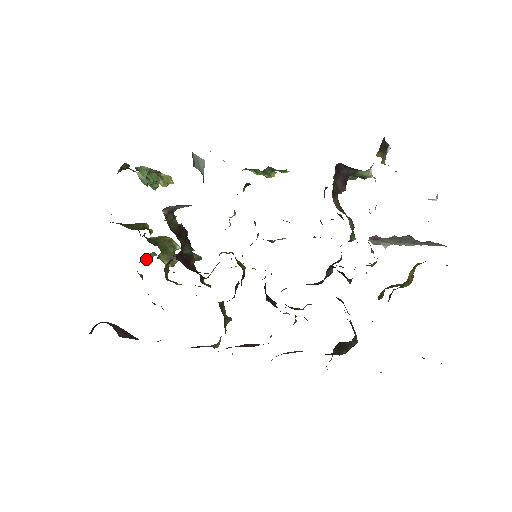
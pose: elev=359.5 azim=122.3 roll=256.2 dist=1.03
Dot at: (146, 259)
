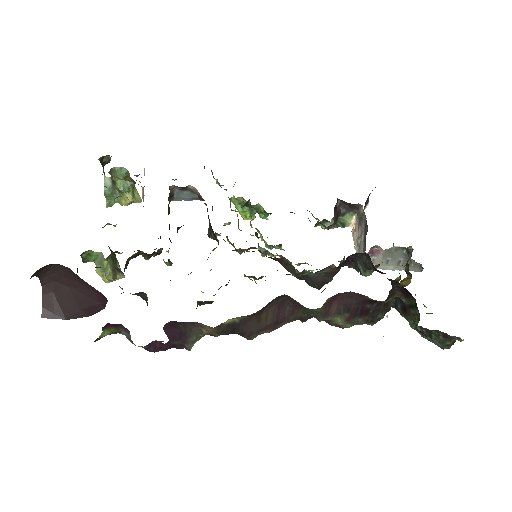
Dot at: (84, 259)
